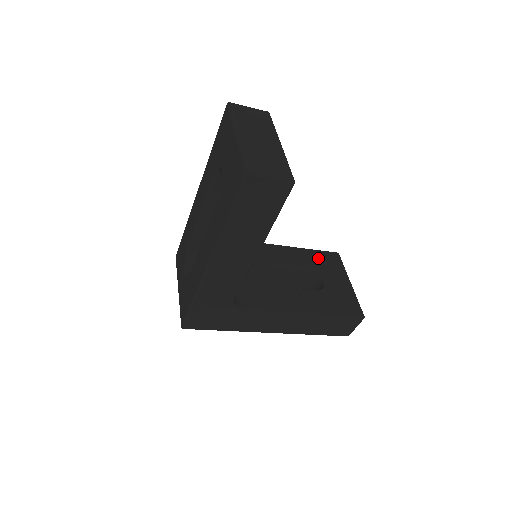
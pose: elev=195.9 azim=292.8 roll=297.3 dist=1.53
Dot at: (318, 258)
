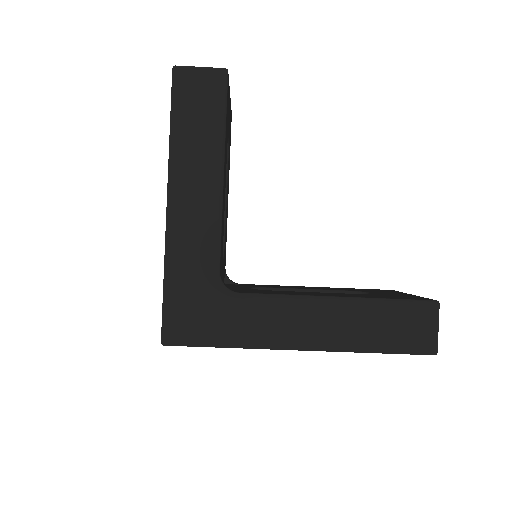
Dot at: (361, 289)
